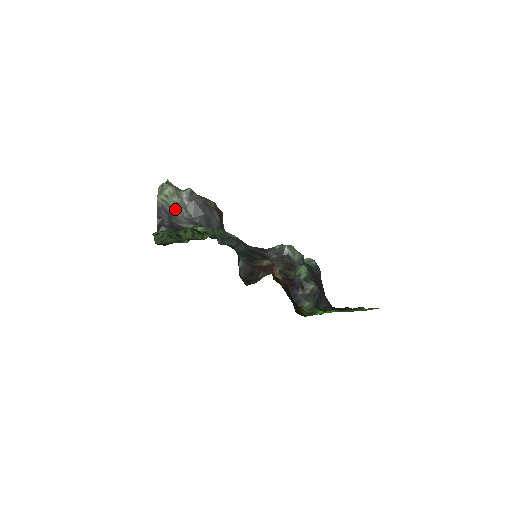
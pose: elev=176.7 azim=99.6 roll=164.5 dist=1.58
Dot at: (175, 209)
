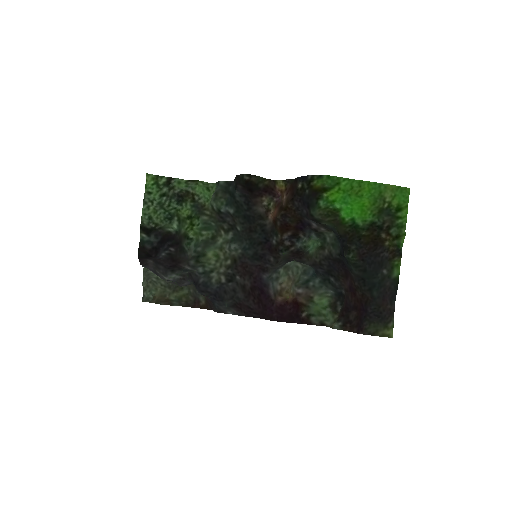
Dot at: occluded
